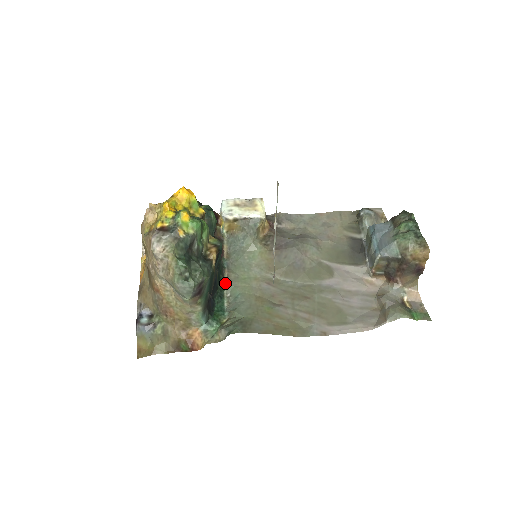
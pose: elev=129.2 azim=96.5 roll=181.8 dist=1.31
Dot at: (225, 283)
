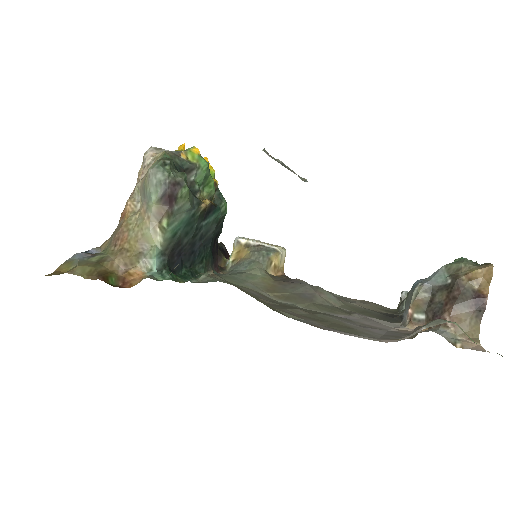
Dot at: (205, 274)
